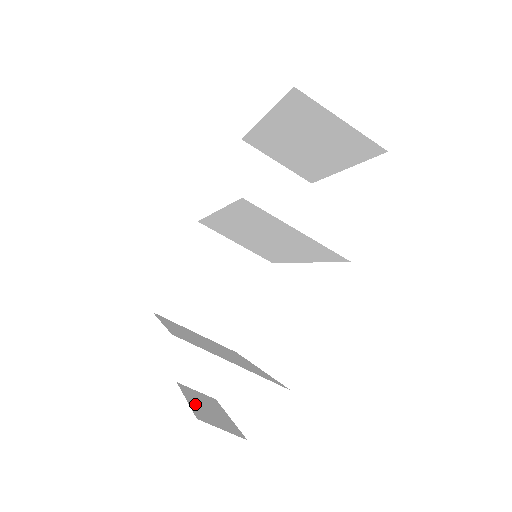
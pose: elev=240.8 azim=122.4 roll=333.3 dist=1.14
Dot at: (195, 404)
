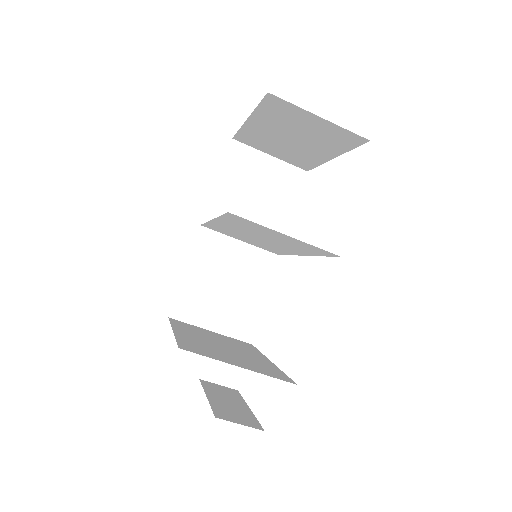
Dot at: (215, 401)
